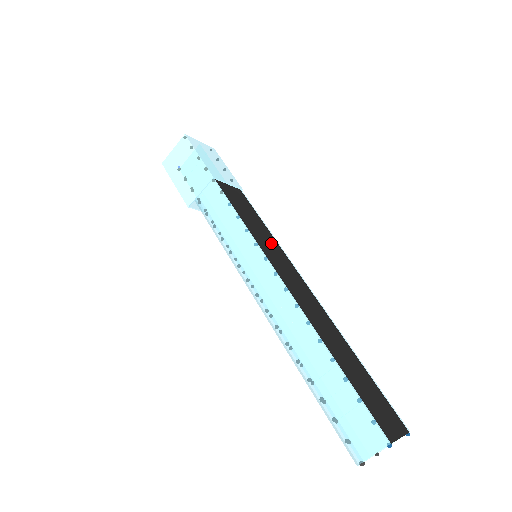
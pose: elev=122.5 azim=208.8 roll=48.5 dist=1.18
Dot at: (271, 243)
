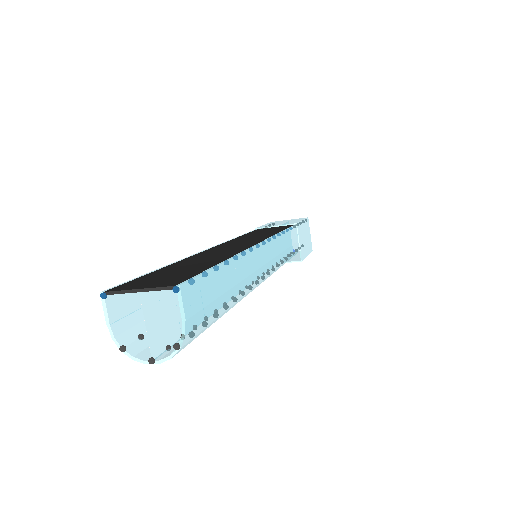
Dot at: (260, 236)
